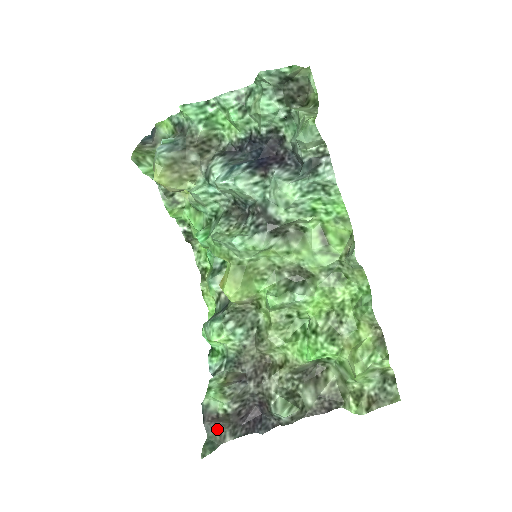
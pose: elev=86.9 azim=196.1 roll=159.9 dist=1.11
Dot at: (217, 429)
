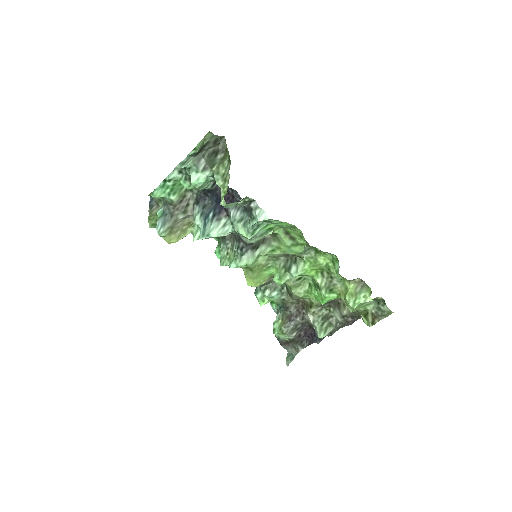
Dot at: (291, 346)
